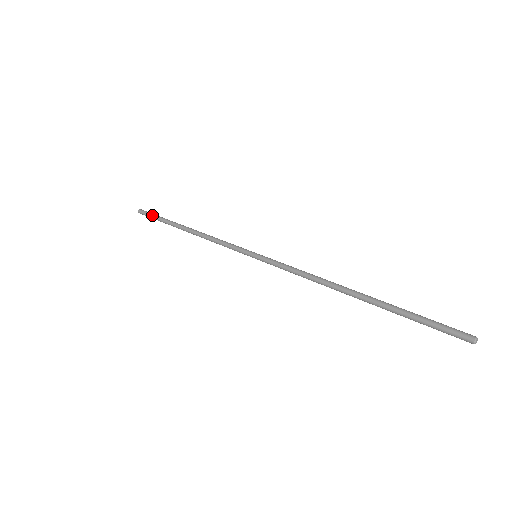
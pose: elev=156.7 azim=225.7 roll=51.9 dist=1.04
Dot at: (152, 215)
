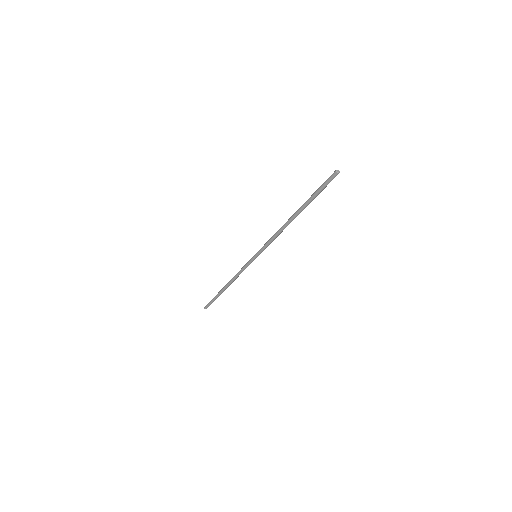
Dot at: occluded
